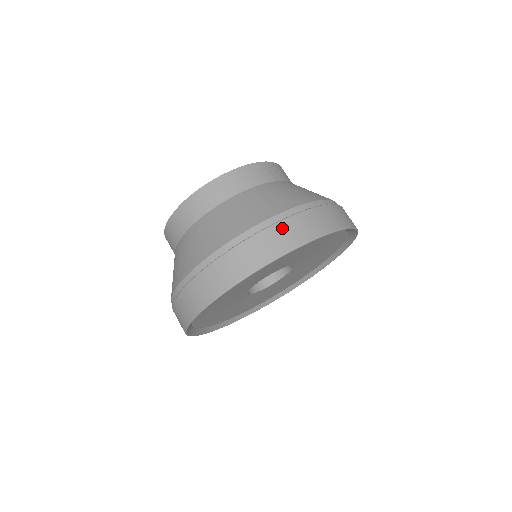
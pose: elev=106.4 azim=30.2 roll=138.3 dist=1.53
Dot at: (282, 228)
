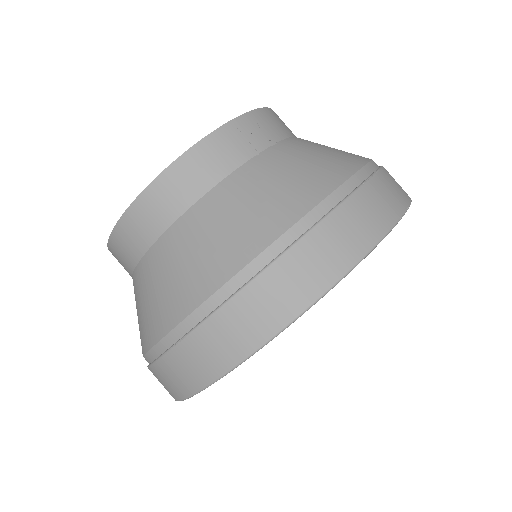
Dot at: (288, 266)
